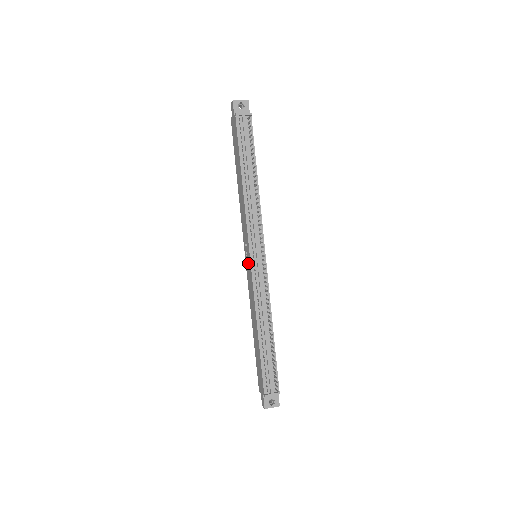
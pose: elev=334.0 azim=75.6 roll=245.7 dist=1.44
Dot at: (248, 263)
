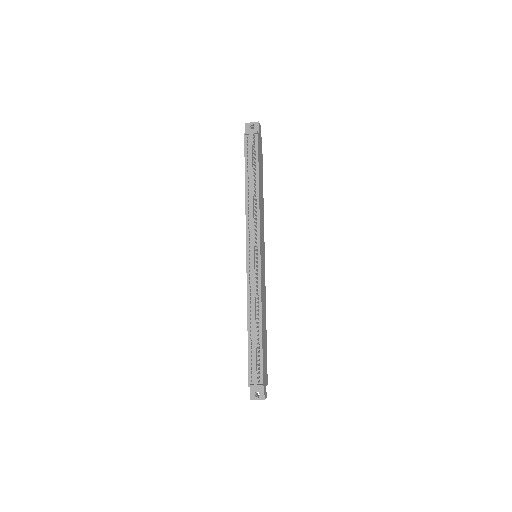
Dot at: occluded
